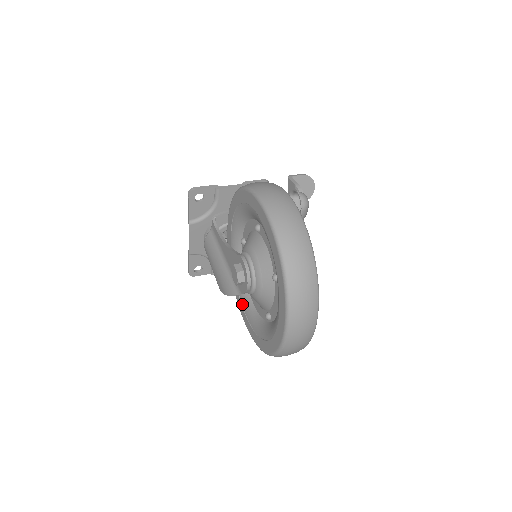
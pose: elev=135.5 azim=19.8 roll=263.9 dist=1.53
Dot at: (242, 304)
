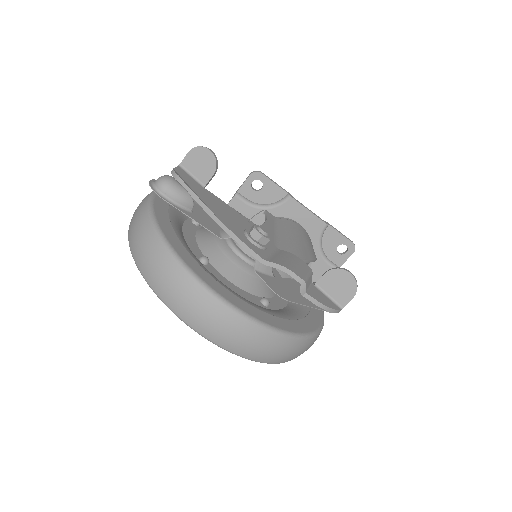
Dot at: occluded
